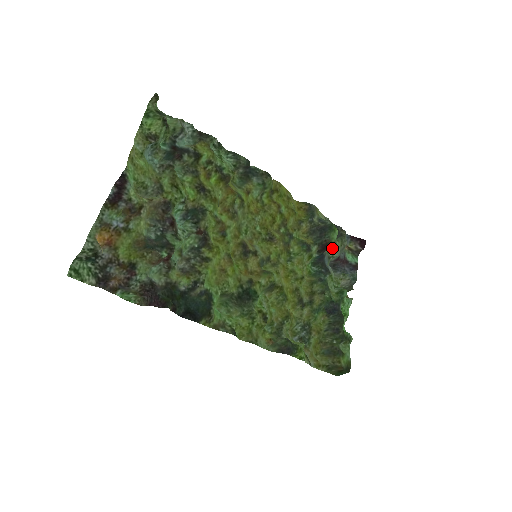
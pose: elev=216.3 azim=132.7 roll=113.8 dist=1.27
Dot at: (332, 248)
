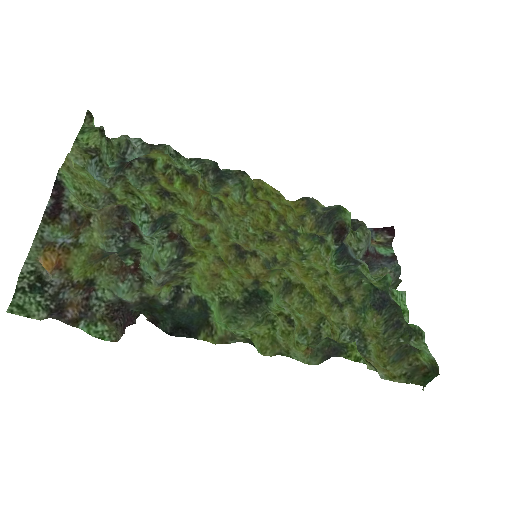
Dot at: (353, 240)
